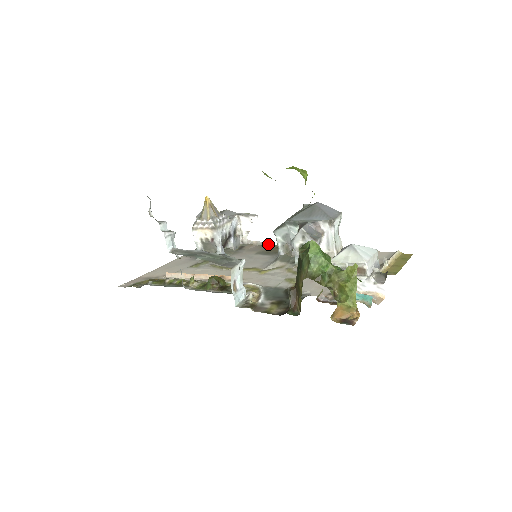
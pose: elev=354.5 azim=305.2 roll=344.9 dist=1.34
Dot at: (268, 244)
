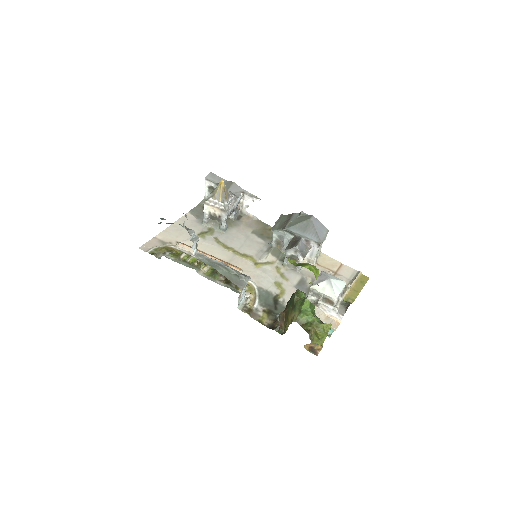
Dot at: (262, 222)
